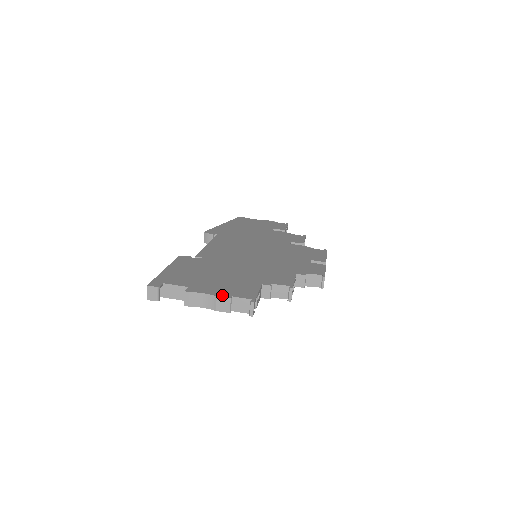
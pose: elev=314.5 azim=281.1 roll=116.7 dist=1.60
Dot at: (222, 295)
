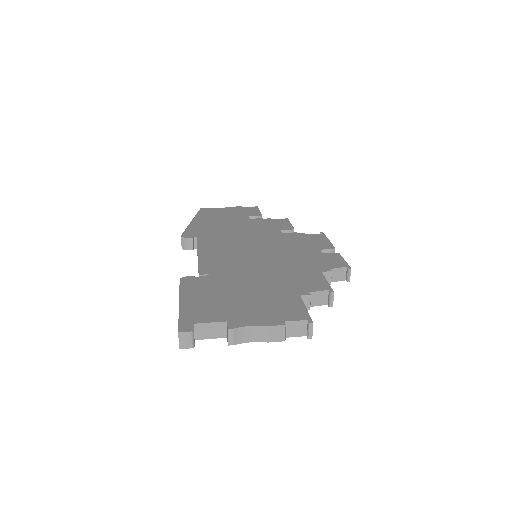
Dot at: (273, 323)
